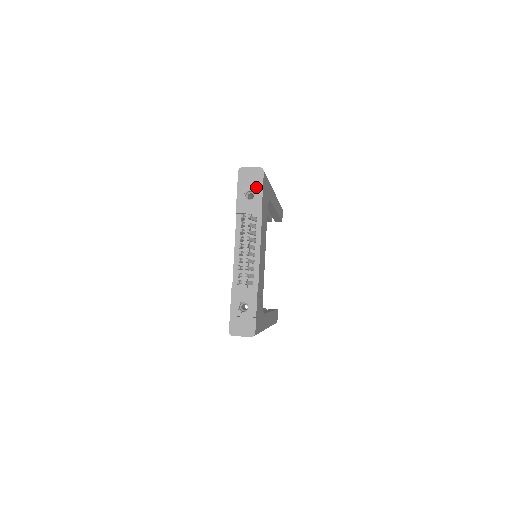
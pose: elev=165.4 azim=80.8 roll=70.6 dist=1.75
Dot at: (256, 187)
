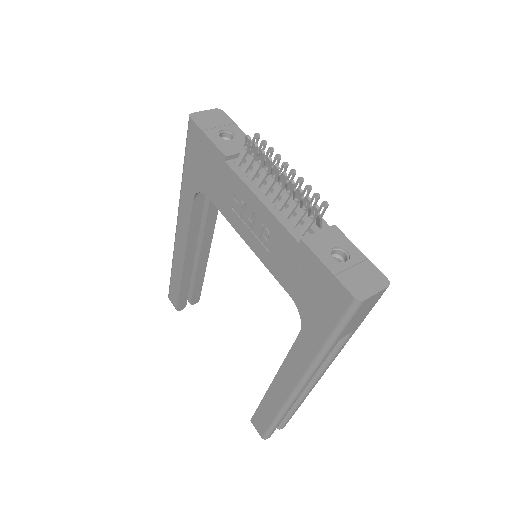
Dot at: (227, 126)
